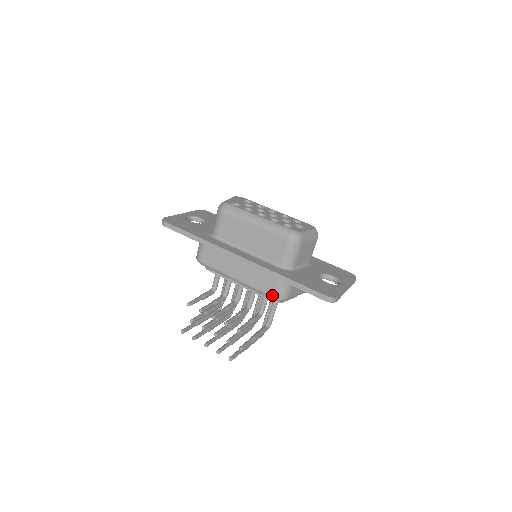
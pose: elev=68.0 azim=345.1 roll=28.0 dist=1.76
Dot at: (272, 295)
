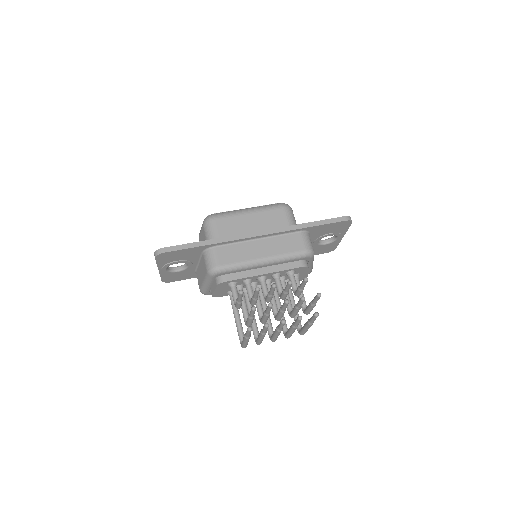
Dot at: (303, 250)
